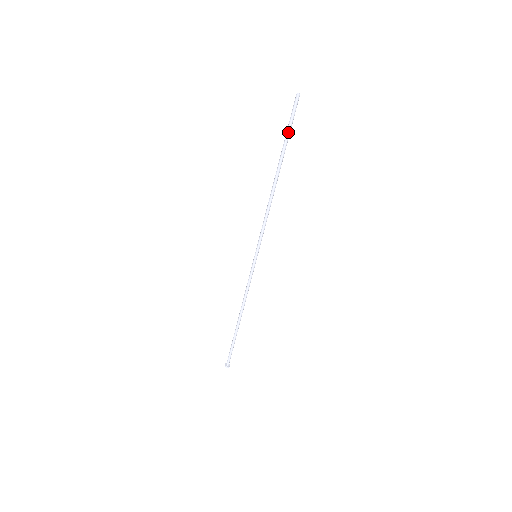
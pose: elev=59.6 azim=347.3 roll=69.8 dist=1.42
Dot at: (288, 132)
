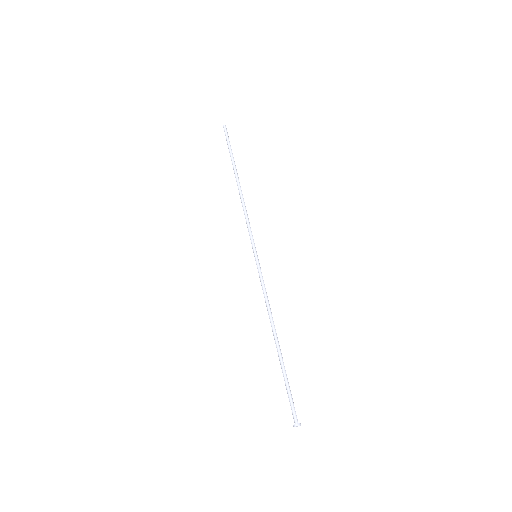
Dot at: (231, 149)
